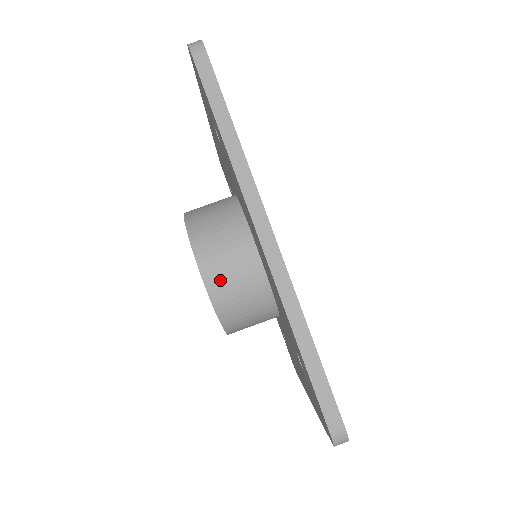
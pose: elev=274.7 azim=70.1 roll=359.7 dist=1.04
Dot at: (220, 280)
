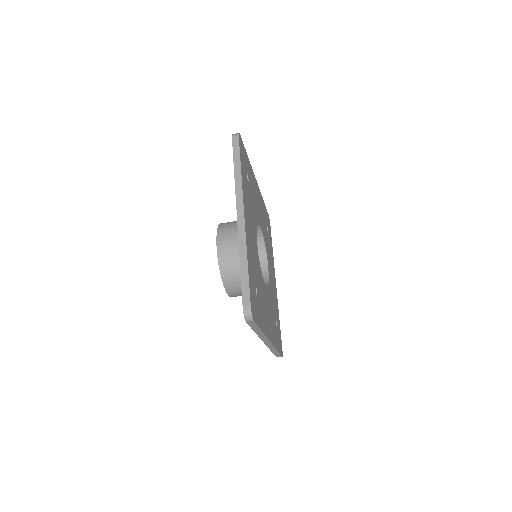
Dot at: occluded
